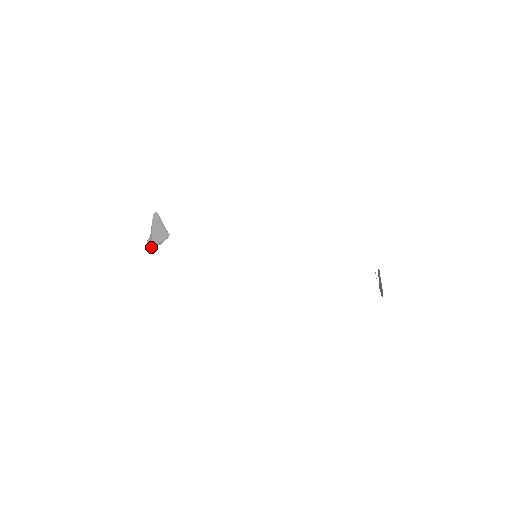
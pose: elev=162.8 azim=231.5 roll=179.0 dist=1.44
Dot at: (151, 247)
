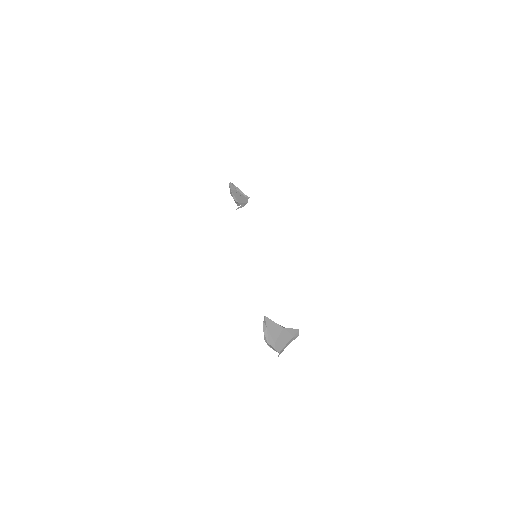
Dot at: (238, 208)
